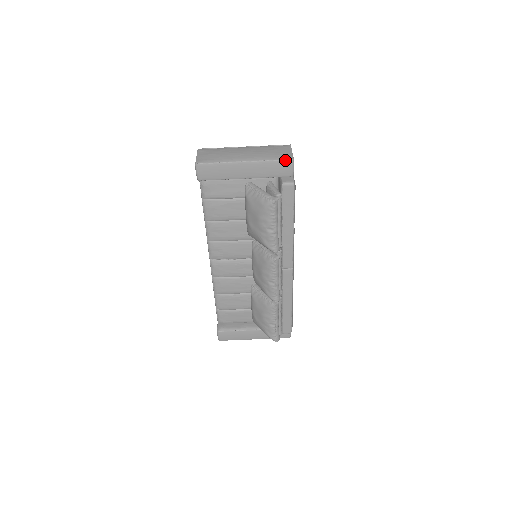
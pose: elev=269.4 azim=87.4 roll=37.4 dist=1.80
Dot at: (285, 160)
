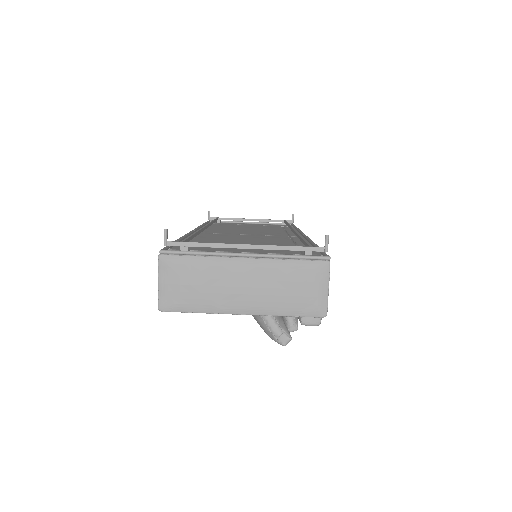
Dot at: occluded
